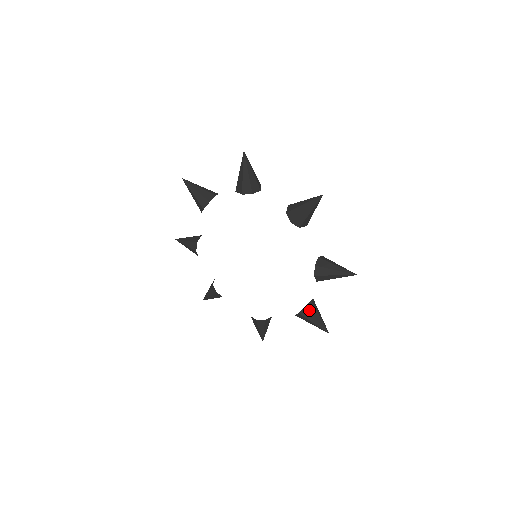
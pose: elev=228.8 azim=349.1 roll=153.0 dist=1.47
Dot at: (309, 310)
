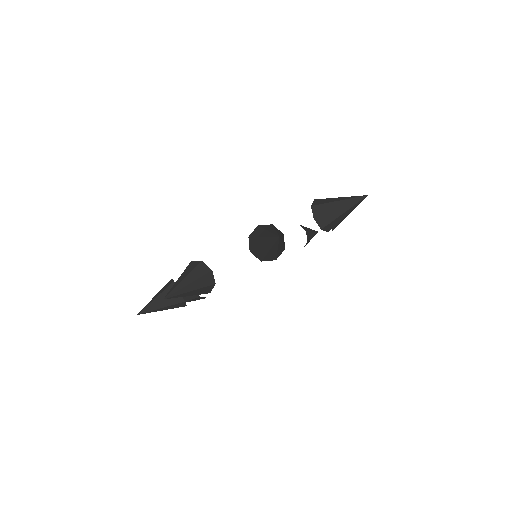
Dot at: (309, 239)
